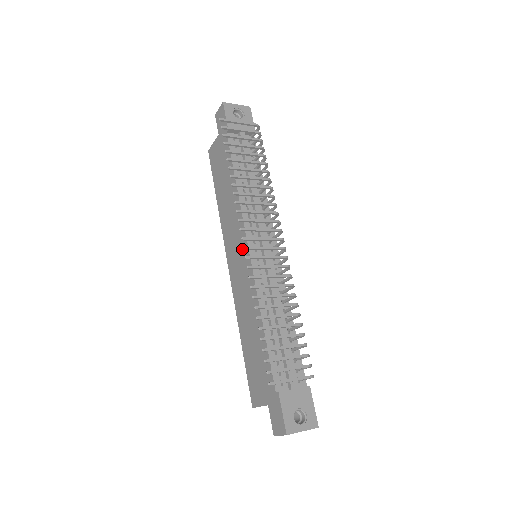
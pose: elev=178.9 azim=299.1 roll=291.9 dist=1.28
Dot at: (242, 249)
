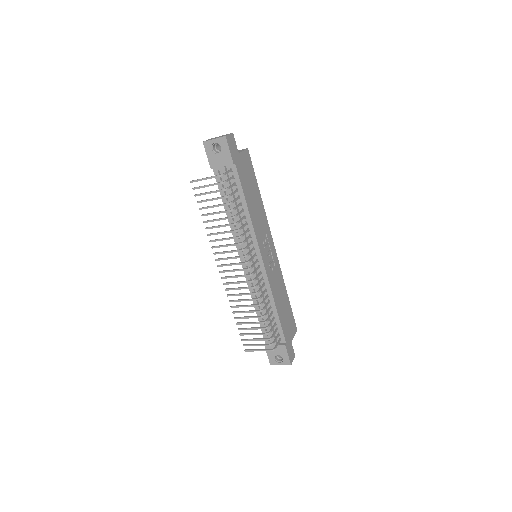
Dot at: occluded
